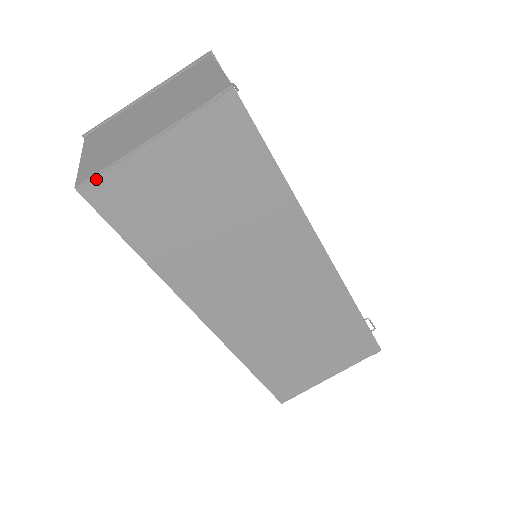
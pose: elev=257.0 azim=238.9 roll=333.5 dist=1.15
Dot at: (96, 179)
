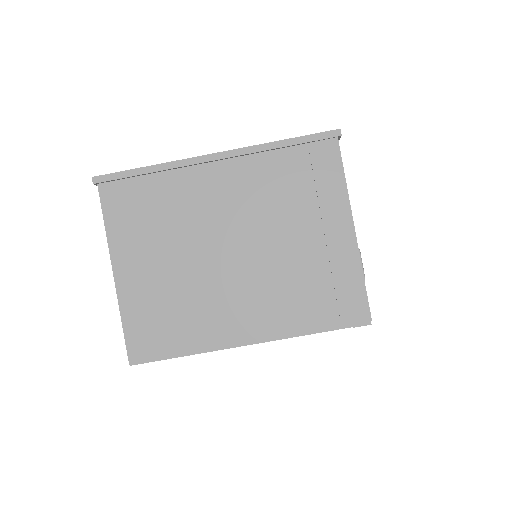
Dot at: (160, 360)
